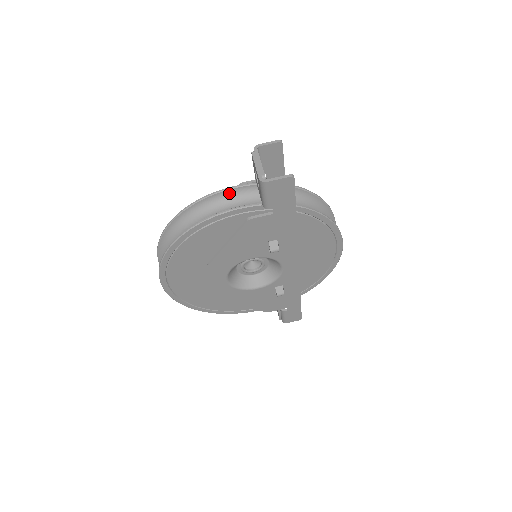
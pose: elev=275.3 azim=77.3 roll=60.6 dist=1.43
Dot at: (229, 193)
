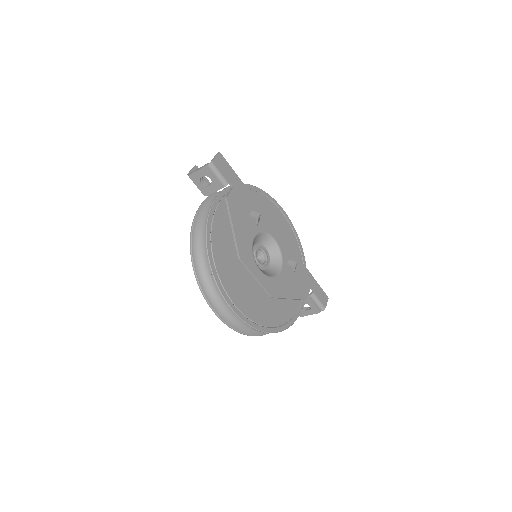
Dot at: (202, 210)
